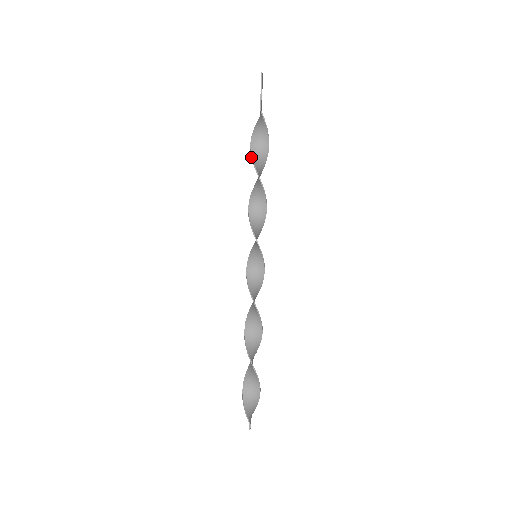
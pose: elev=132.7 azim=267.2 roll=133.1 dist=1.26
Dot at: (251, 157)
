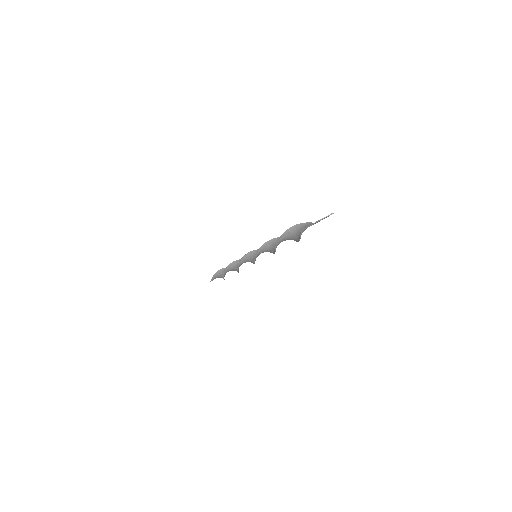
Dot at: (283, 233)
